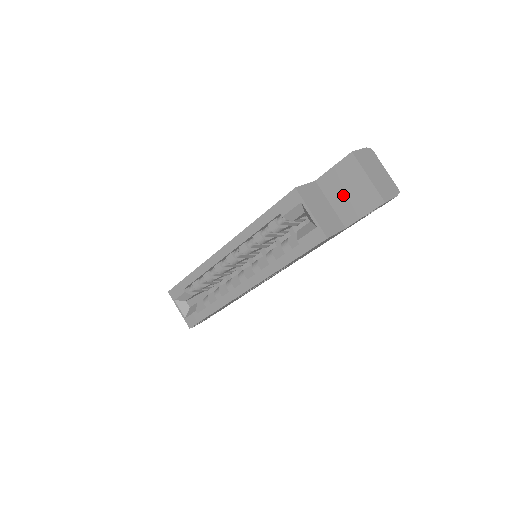
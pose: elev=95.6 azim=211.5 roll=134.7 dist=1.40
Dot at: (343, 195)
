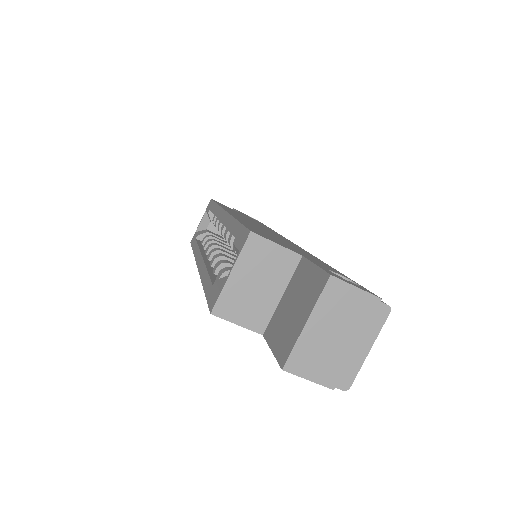
Dot at: (290, 304)
